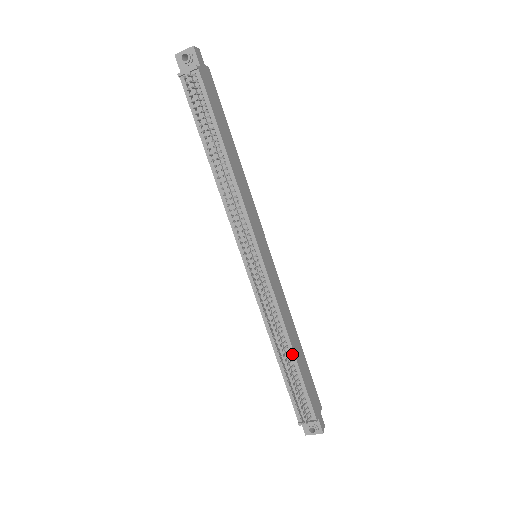
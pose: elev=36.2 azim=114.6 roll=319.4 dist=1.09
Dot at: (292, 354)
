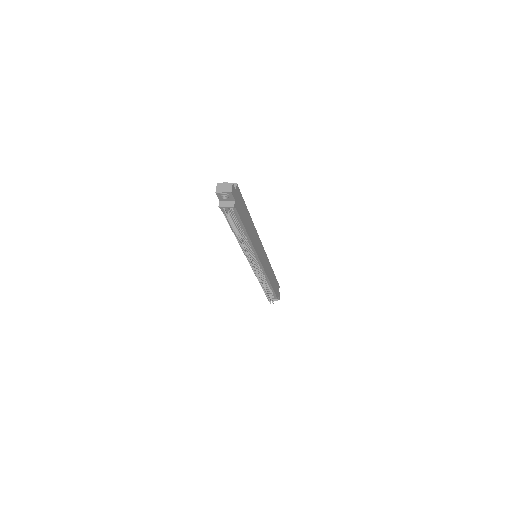
Dot at: (270, 286)
